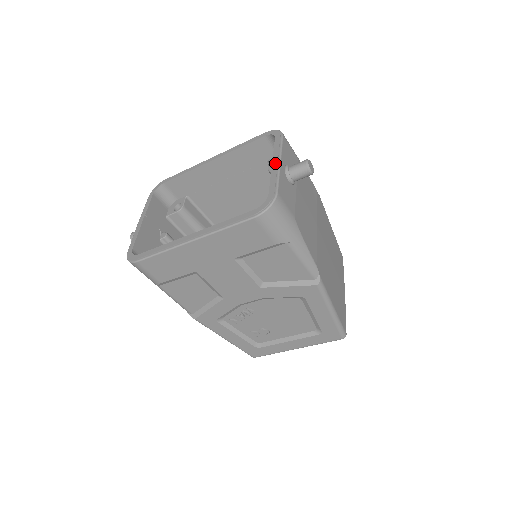
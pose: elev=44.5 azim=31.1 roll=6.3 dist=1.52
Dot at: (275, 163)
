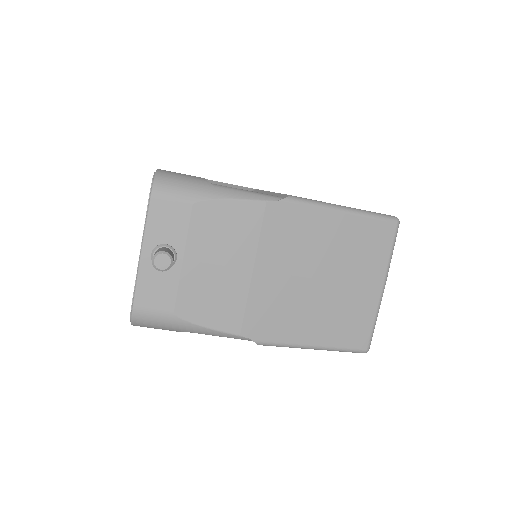
Dot at: (140, 252)
